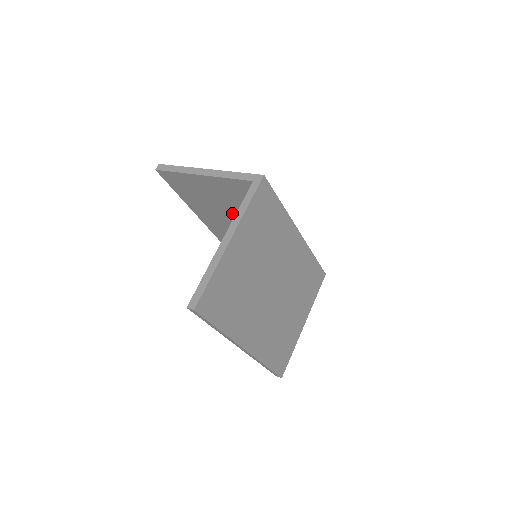
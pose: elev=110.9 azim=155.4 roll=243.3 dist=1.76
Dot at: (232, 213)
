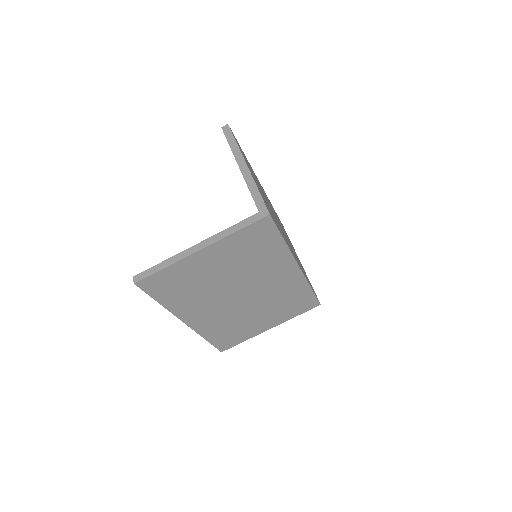
Dot at: occluded
